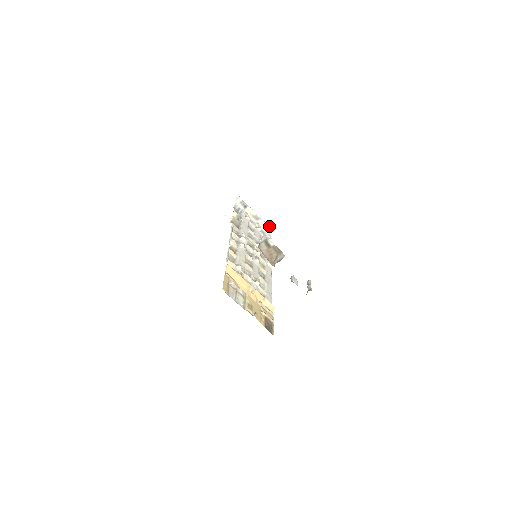
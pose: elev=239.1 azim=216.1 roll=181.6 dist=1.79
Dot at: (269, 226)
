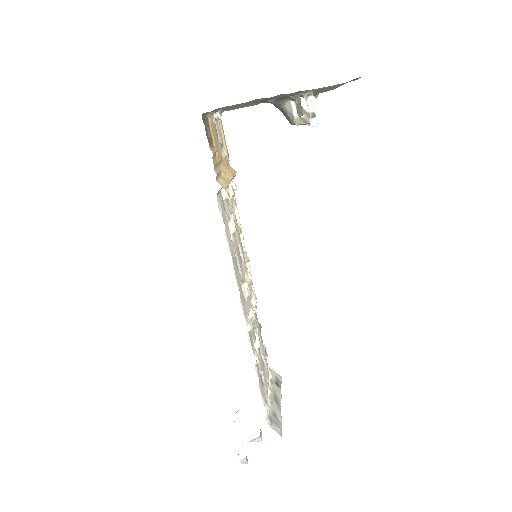
Dot at: occluded
